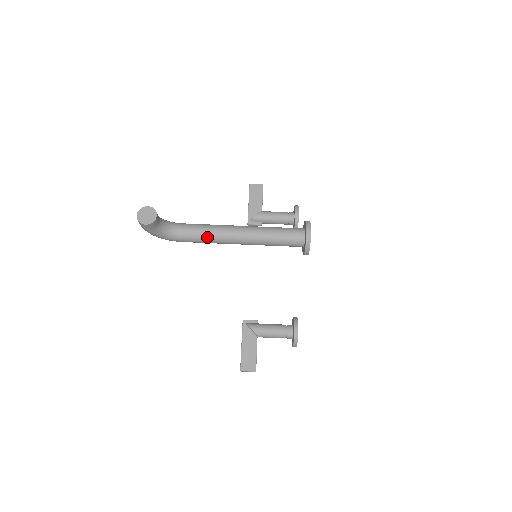
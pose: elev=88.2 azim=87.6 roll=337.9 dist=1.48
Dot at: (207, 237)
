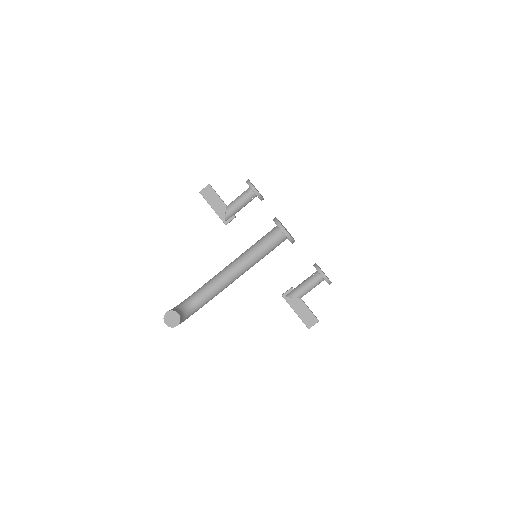
Dot at: (219, 290)
